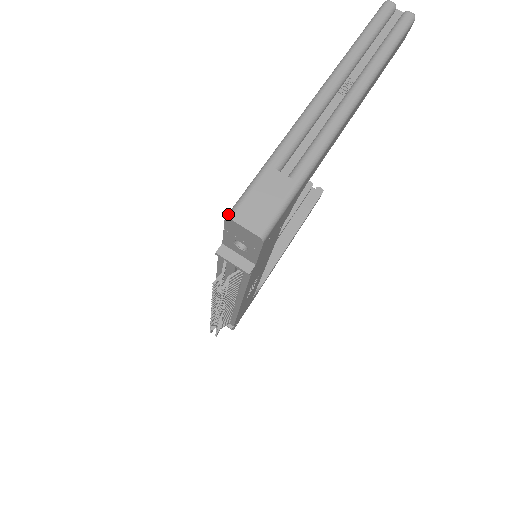
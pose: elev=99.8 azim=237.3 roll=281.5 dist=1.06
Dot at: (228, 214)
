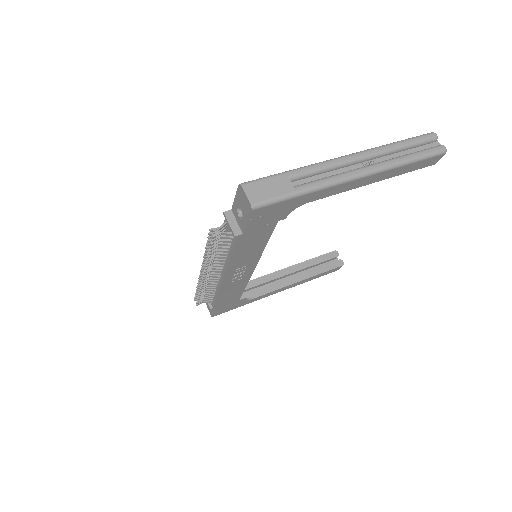
Dot at: (242, 183)
